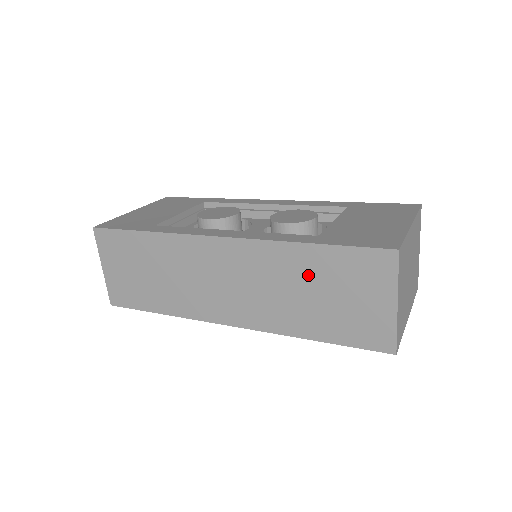
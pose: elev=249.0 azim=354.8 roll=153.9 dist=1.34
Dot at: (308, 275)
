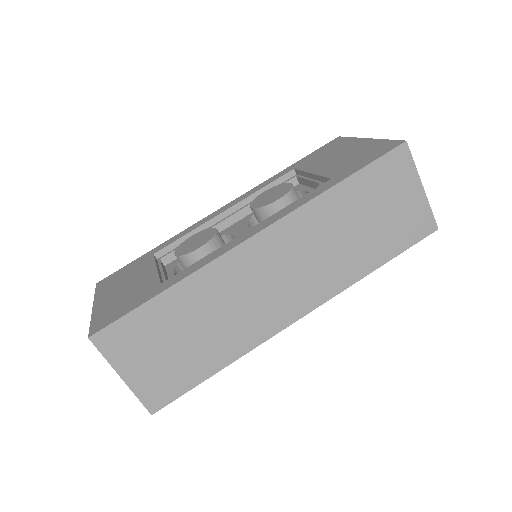
Dot at: (349, 213)
